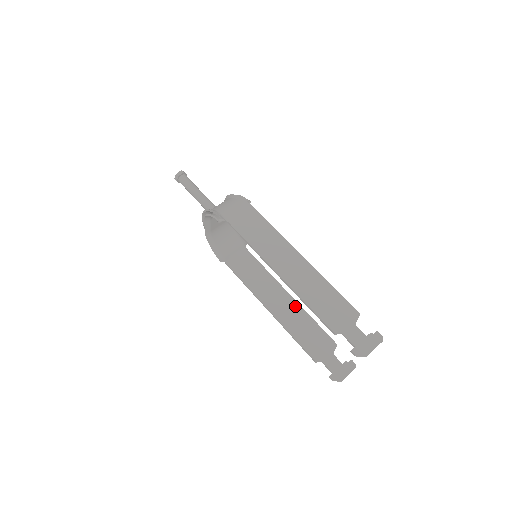
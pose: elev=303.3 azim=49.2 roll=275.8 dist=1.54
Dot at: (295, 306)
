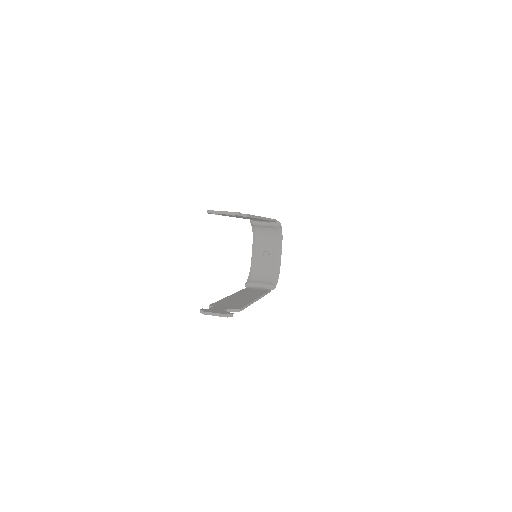
Dot at: (250, 299)
